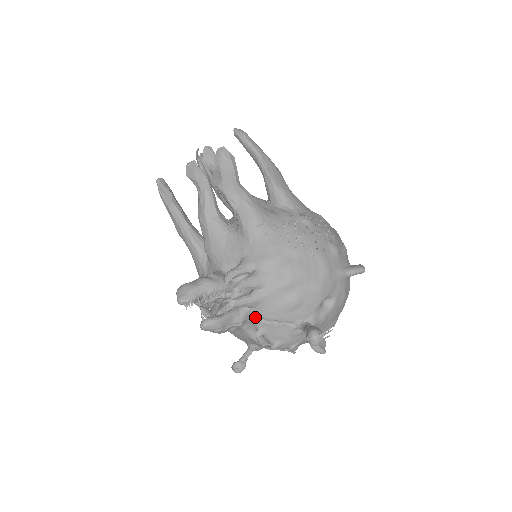
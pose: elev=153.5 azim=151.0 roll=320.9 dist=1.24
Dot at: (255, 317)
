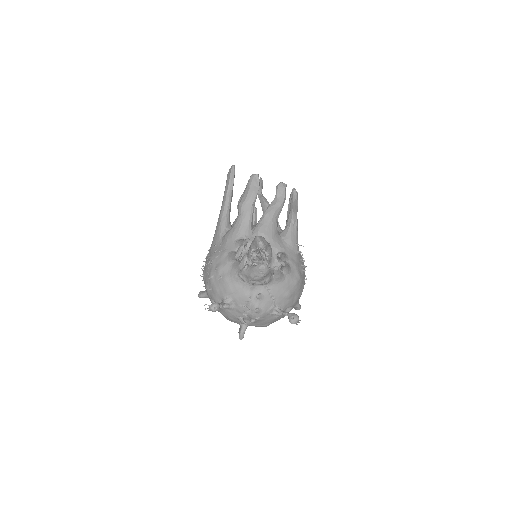
Dot at: (267, 286)
